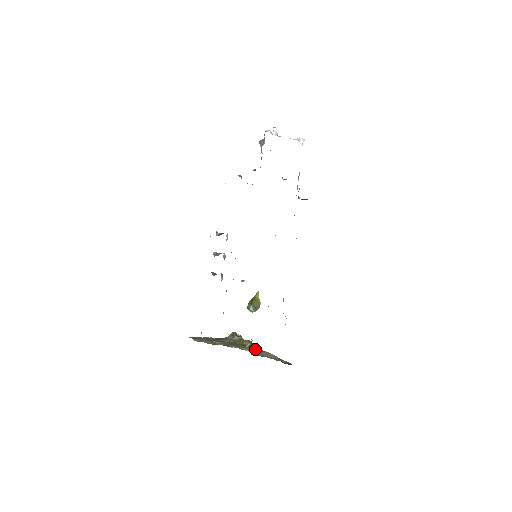
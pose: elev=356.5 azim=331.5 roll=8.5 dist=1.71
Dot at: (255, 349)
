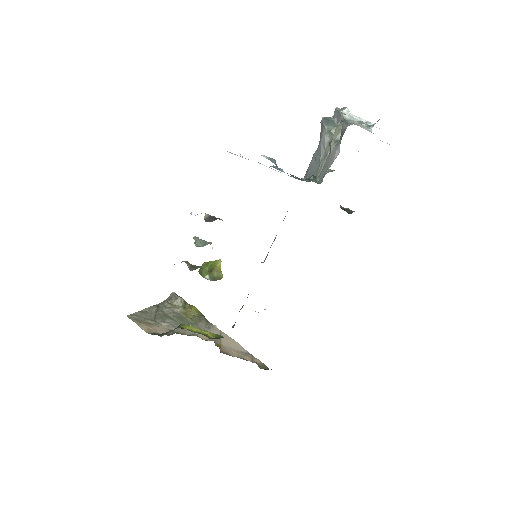
Dot at: (212, 331)
